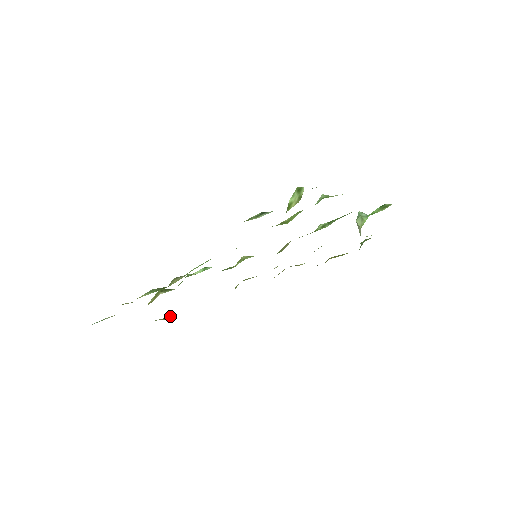
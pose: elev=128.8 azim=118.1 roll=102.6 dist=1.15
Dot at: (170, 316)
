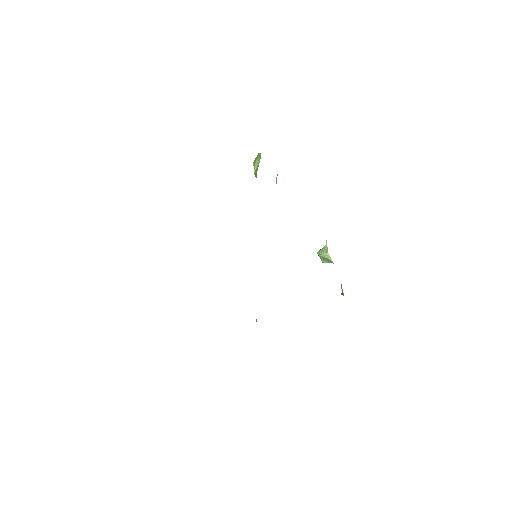
Dot at: occluded
